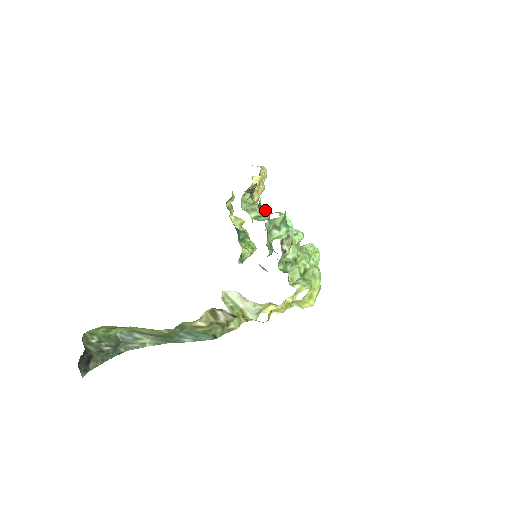
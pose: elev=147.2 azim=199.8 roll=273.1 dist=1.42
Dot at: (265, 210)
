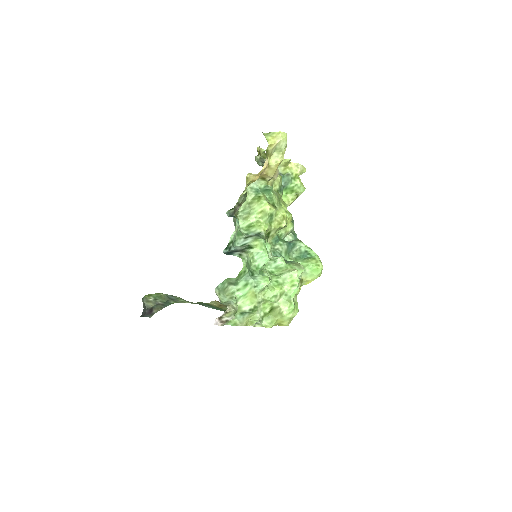
Dot at: (264, 211)
